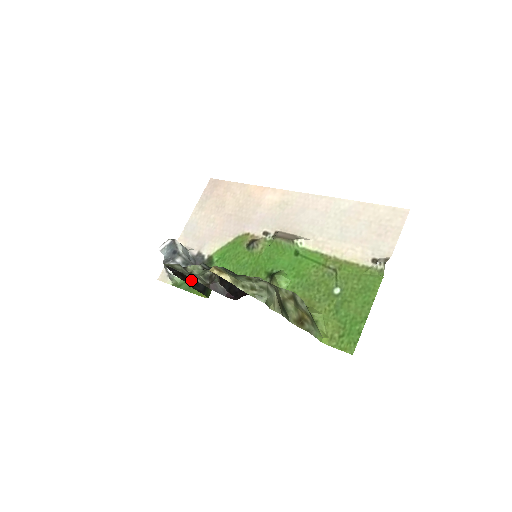
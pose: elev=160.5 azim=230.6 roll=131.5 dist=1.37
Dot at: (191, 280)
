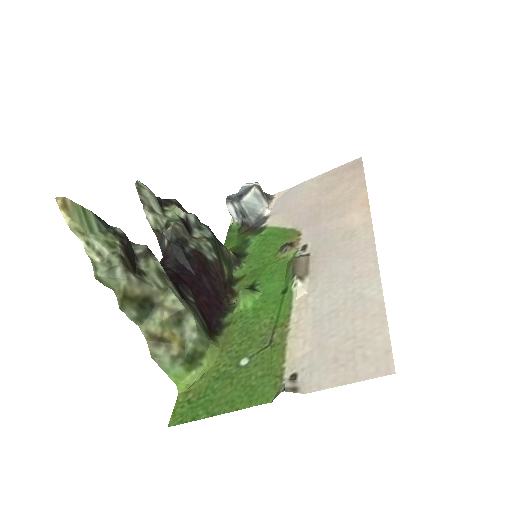
Dot at: occluded
